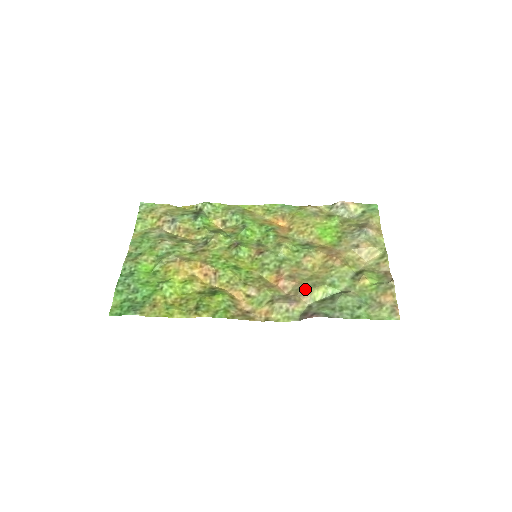
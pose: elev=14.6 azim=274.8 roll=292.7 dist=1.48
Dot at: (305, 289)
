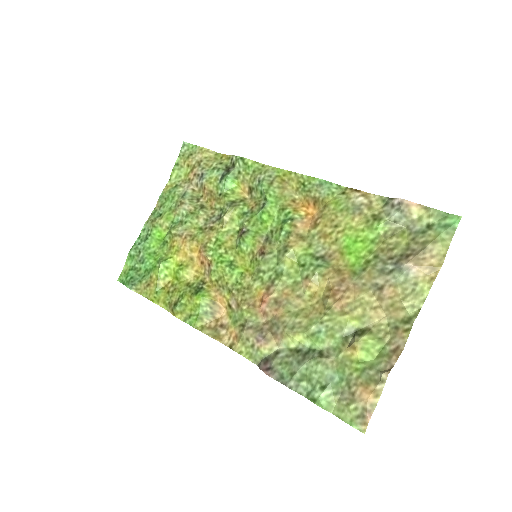
Dot at: (280, 329)
